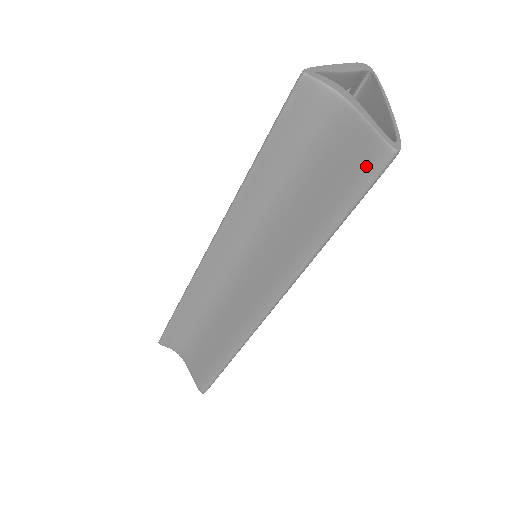
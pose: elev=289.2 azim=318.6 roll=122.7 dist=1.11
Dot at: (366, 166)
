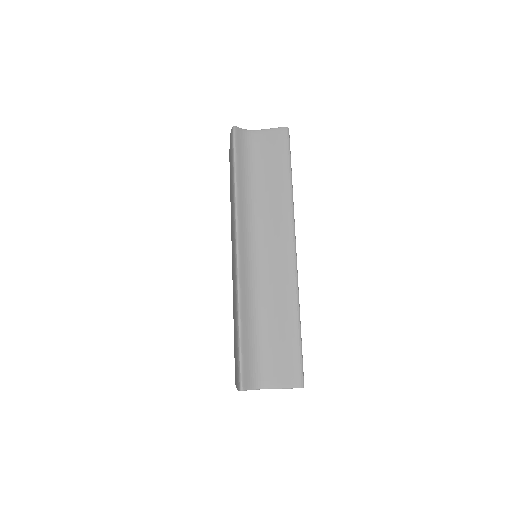
Dot at: (283, 139)
